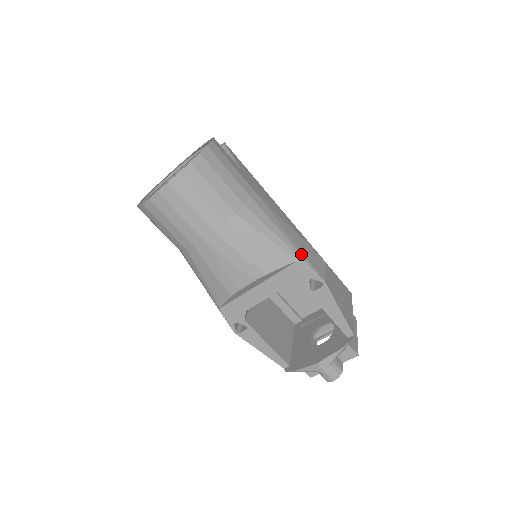
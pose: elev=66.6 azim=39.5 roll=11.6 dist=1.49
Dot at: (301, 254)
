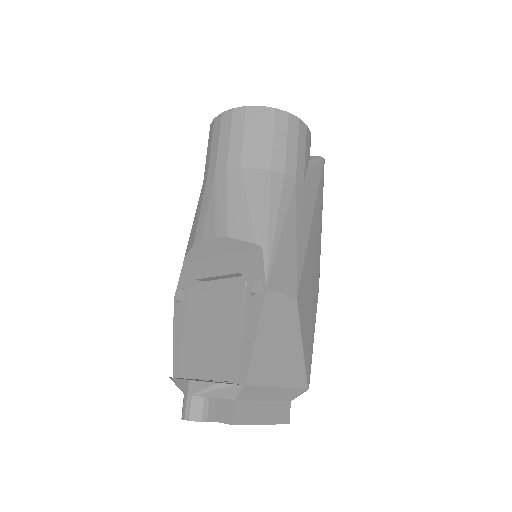
Dot at: (273, 248)
